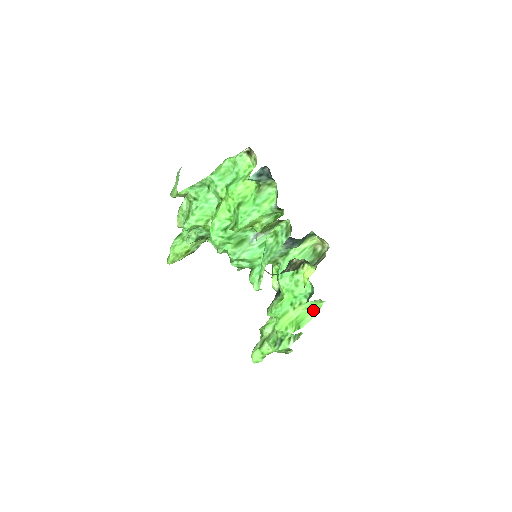
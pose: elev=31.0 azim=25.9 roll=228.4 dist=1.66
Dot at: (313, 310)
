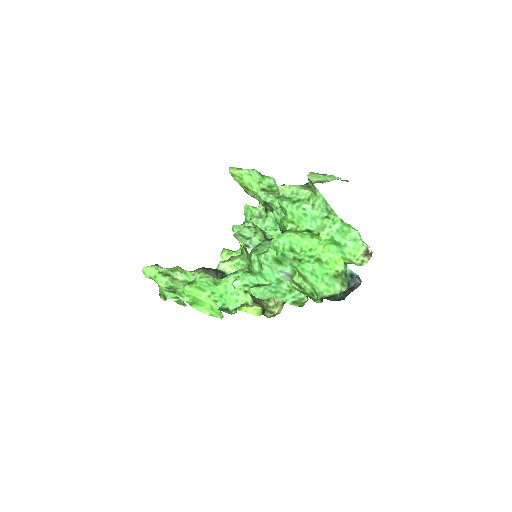
Dot at: (211, 311)
